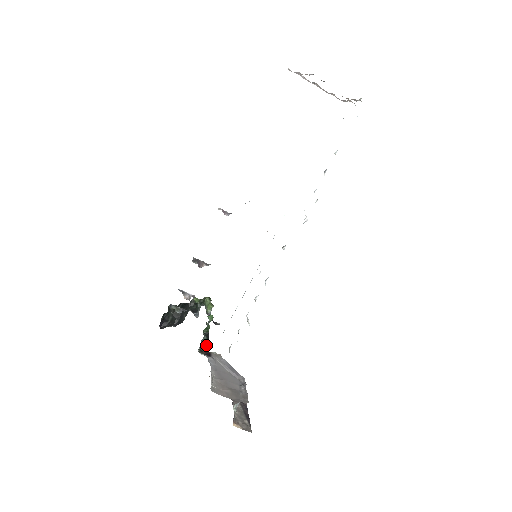
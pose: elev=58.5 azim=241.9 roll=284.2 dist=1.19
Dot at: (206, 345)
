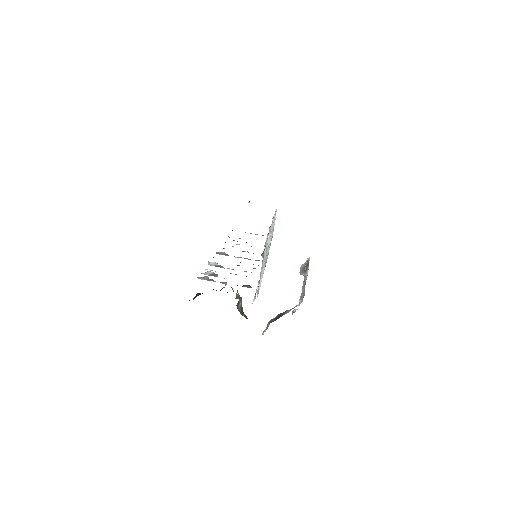
Dot at: (246, 317)
